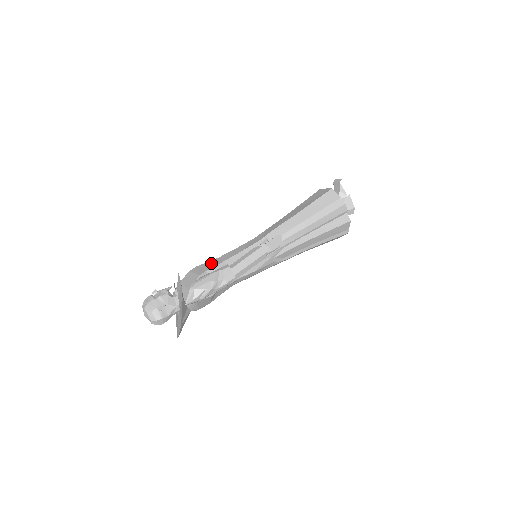
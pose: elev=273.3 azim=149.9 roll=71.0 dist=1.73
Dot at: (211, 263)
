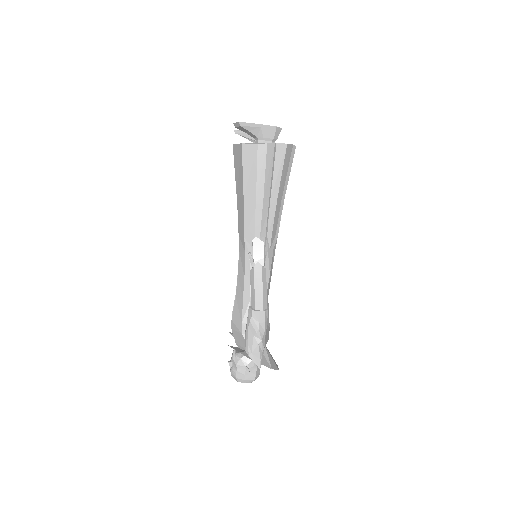
Dot at: (237, 309)
